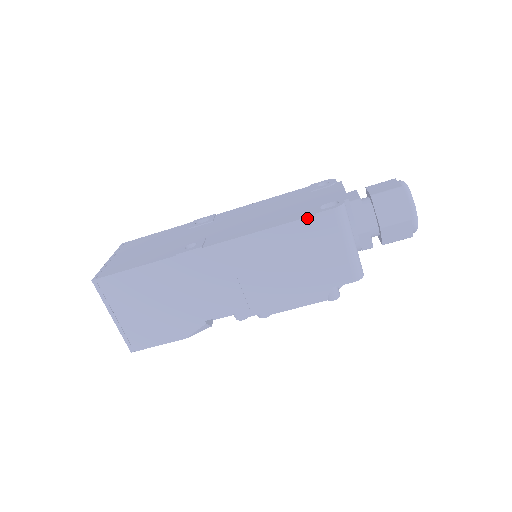
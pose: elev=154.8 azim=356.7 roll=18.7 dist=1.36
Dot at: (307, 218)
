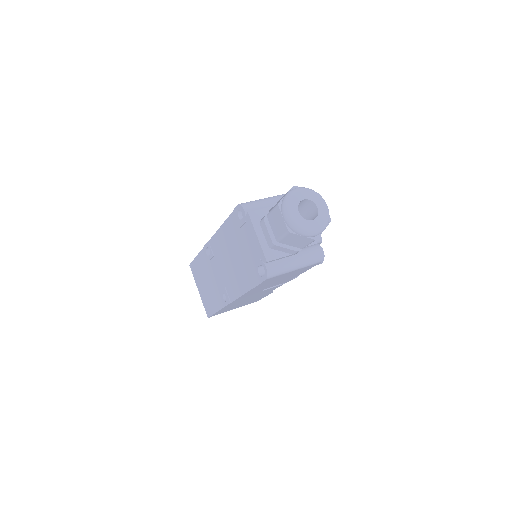
Dot at: occluded
